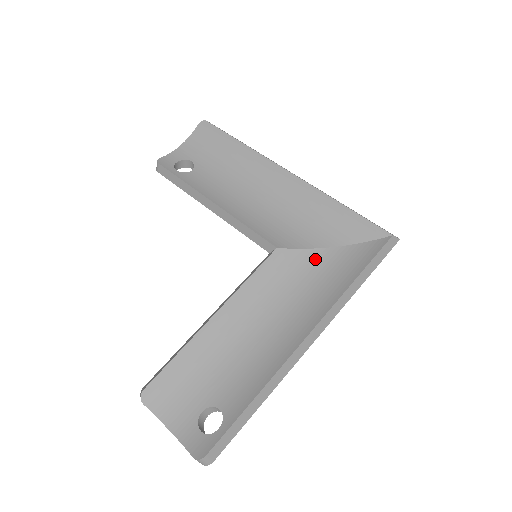
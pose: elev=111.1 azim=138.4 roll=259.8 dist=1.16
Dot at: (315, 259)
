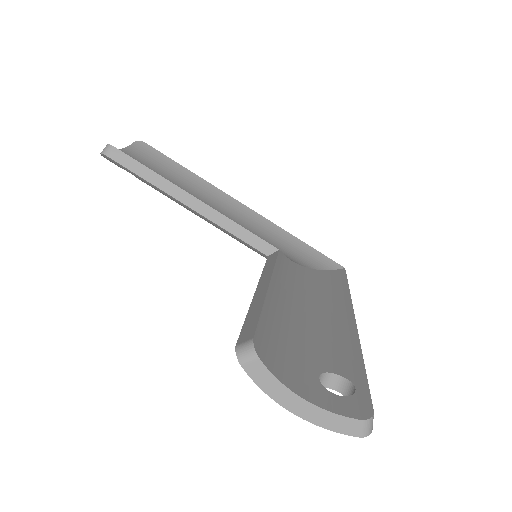
Dot at: (304, 271)
